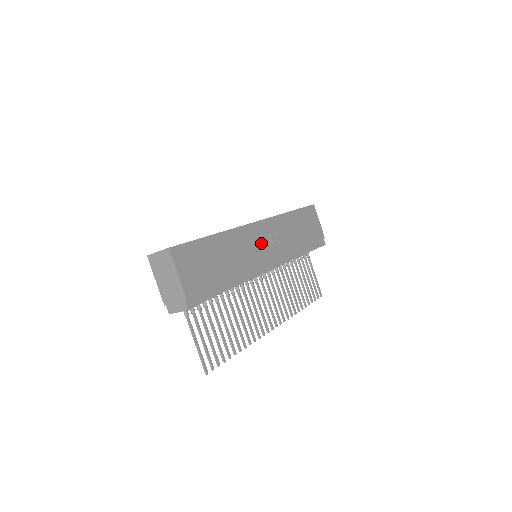
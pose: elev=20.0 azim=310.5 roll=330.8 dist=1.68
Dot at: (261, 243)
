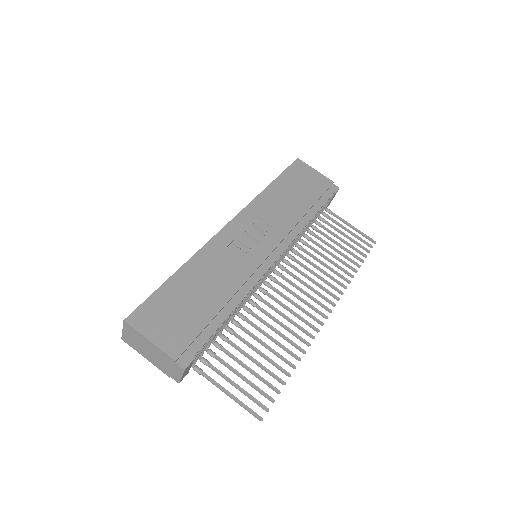
Dot at: (247, 241)
